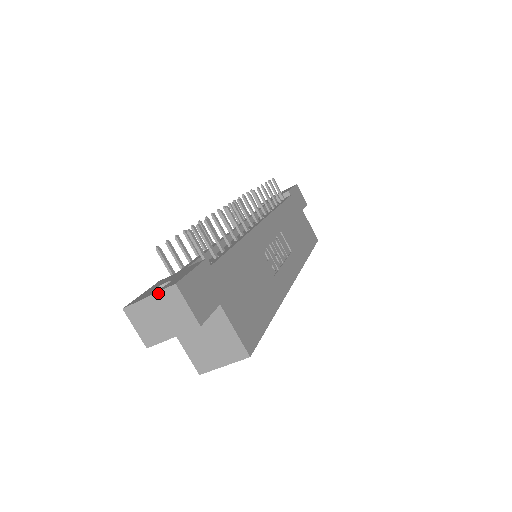
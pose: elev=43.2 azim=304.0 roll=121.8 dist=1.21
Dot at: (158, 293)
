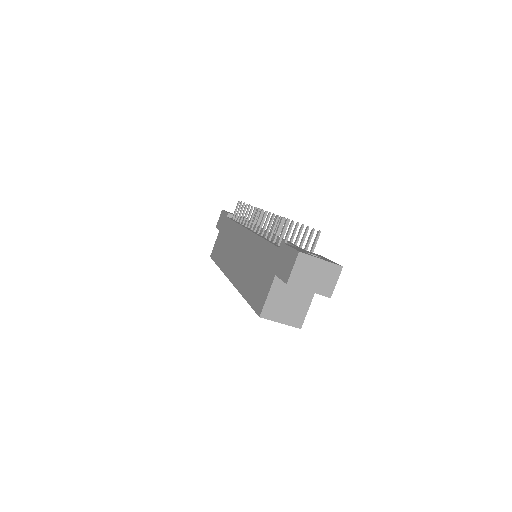
Dot at: (329, 262)
